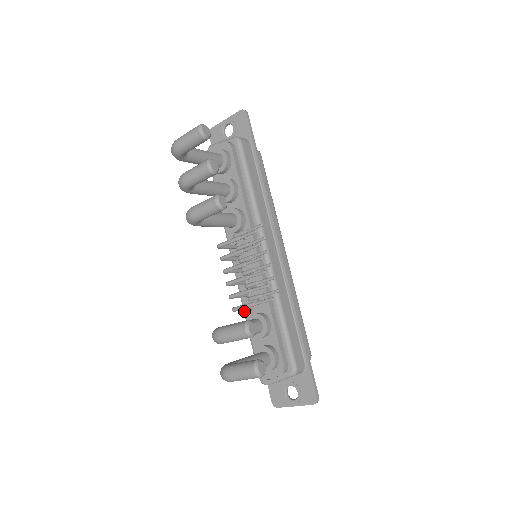
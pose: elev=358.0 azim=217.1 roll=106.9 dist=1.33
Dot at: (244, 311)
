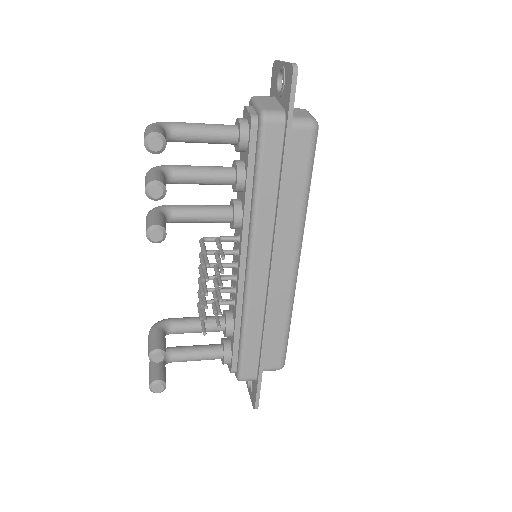
Dot at: occluded
